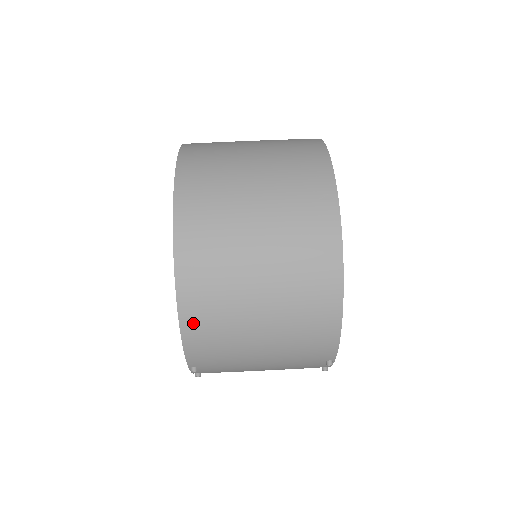
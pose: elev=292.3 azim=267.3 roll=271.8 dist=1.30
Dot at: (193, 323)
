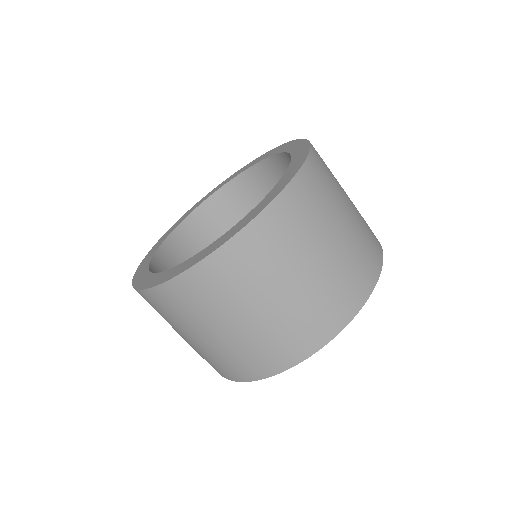
Dot at: occluded
